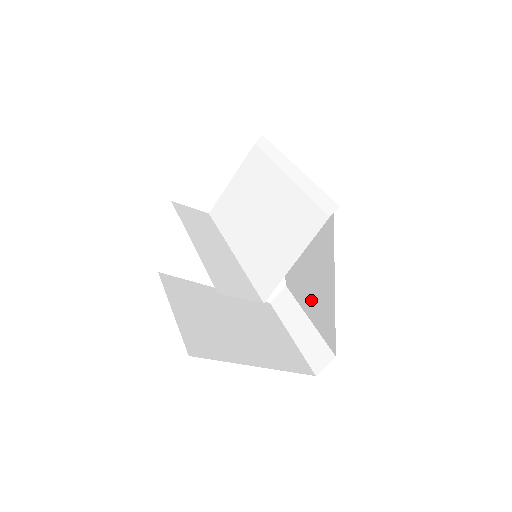
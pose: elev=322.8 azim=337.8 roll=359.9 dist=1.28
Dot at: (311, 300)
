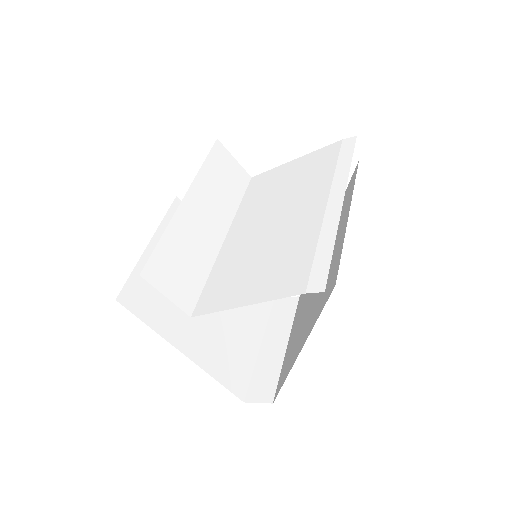
Dot at: (294, 334)
